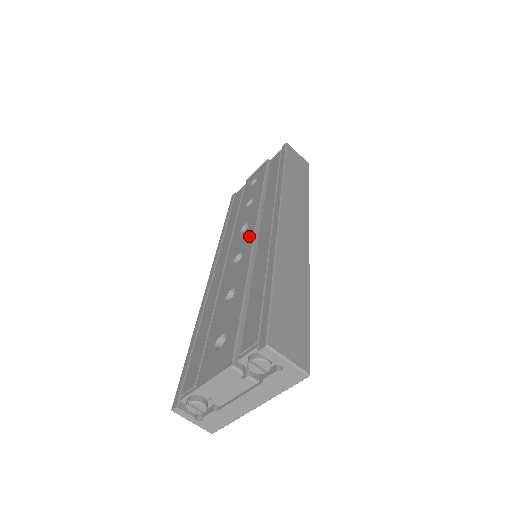
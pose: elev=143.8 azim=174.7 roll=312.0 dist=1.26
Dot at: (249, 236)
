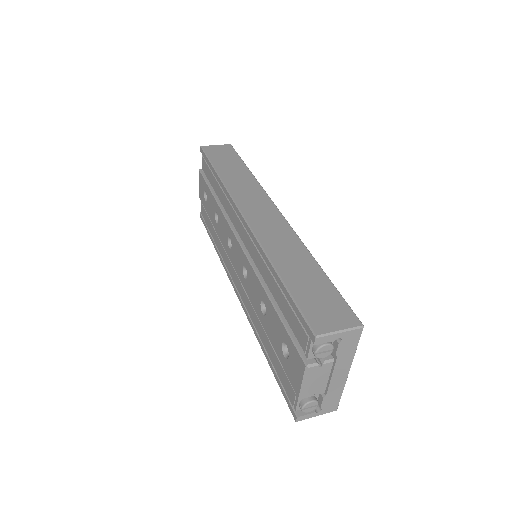
Dot at: (238, 249)
